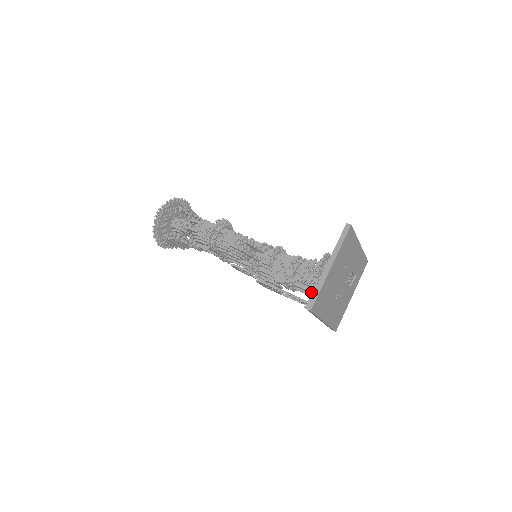
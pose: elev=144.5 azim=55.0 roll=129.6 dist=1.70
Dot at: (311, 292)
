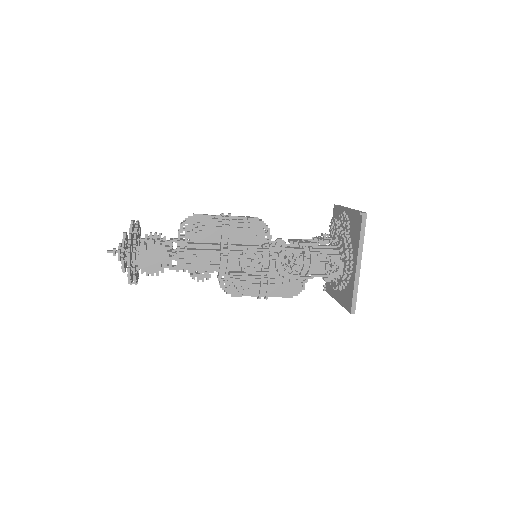
Dot at: (332, 254)
